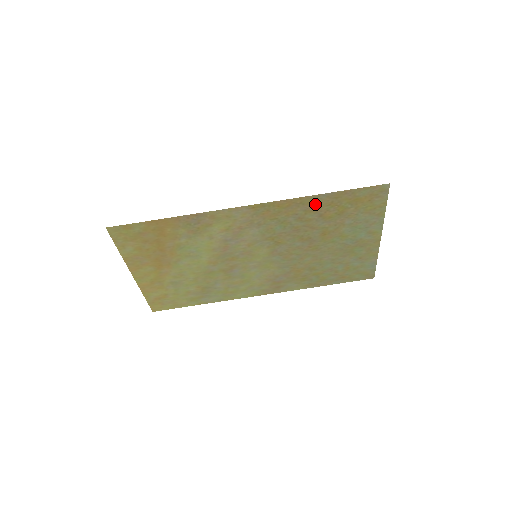
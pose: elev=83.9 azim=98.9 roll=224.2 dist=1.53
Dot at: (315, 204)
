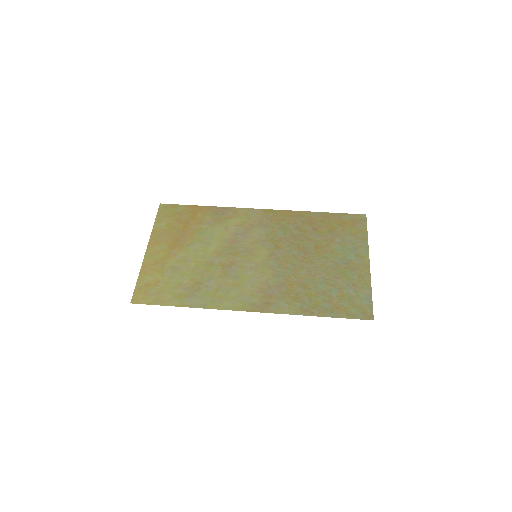
Dot at: (311, 219)
